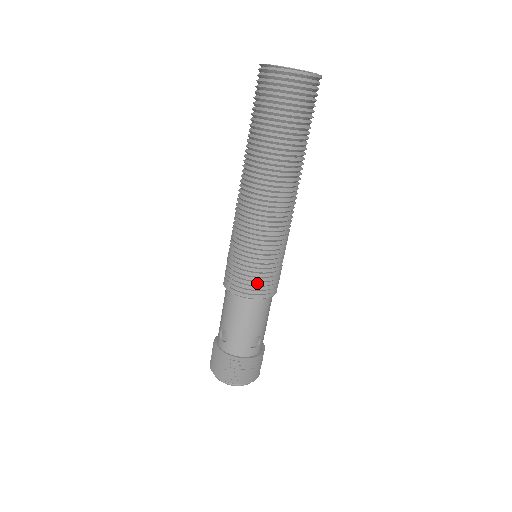
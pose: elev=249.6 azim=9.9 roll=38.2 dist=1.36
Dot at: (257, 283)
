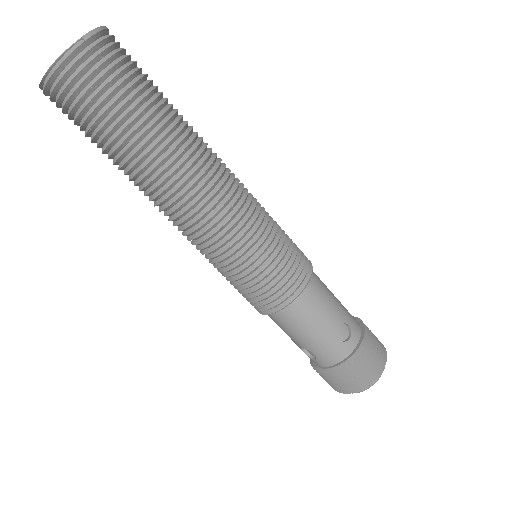
Dot at: (278, 285)
